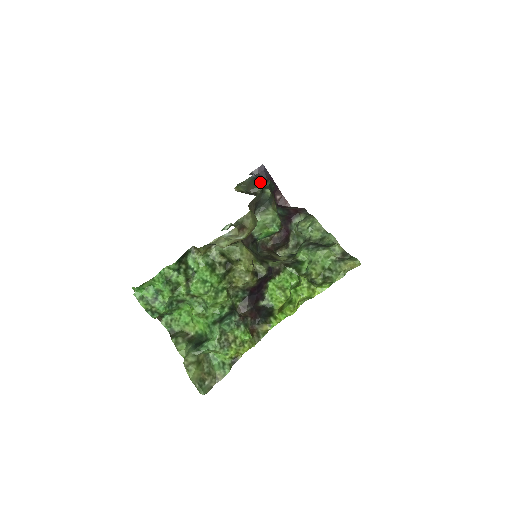
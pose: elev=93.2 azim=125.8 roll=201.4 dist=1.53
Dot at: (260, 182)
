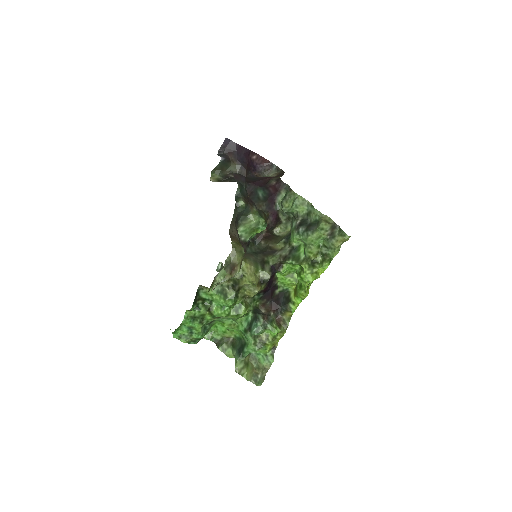
Dot at: (231, 159)
